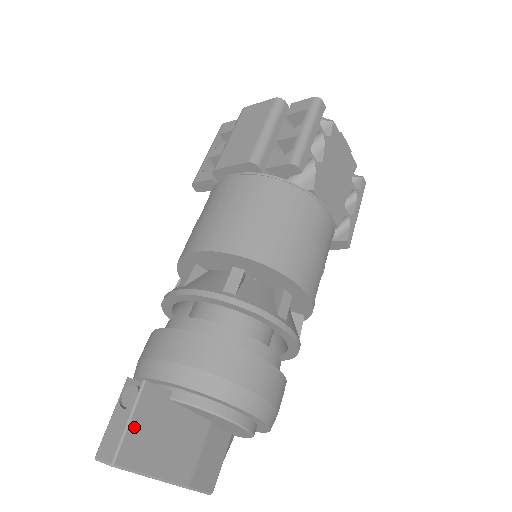
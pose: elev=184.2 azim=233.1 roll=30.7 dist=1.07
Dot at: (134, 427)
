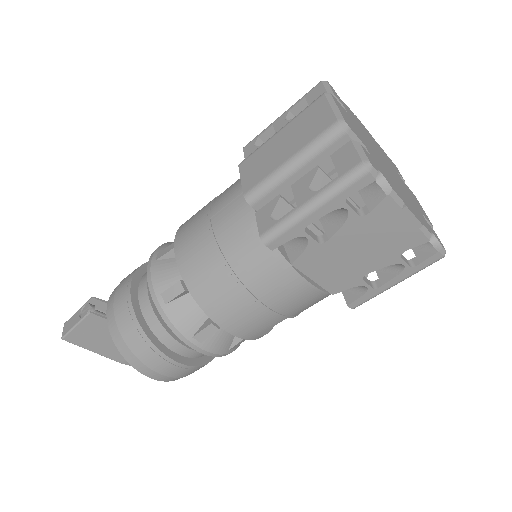
Dot at: (79, 329)
